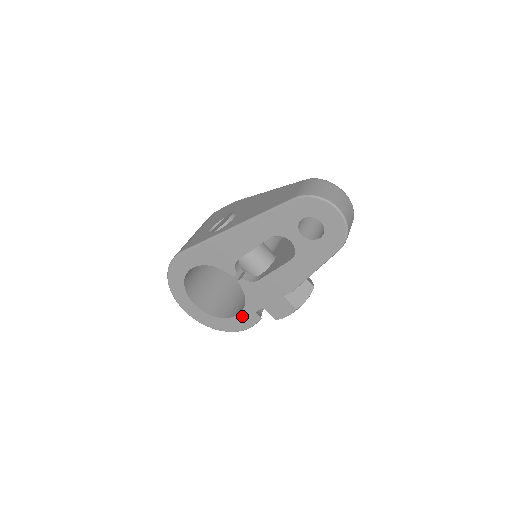
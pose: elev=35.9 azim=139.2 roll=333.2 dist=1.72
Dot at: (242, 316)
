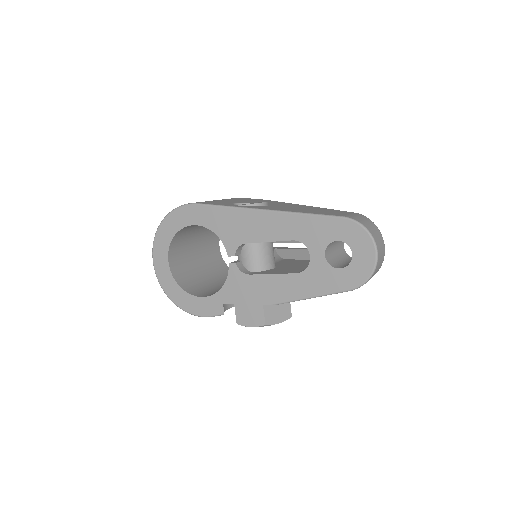
Dot at: (207, 301)
